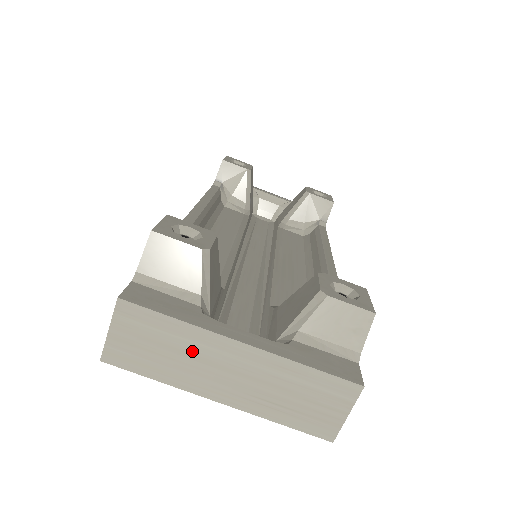
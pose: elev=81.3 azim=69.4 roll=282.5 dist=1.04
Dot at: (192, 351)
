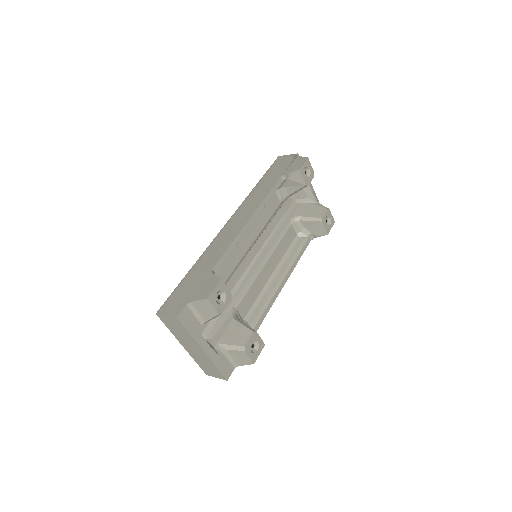
Dot at: (187, 338)
